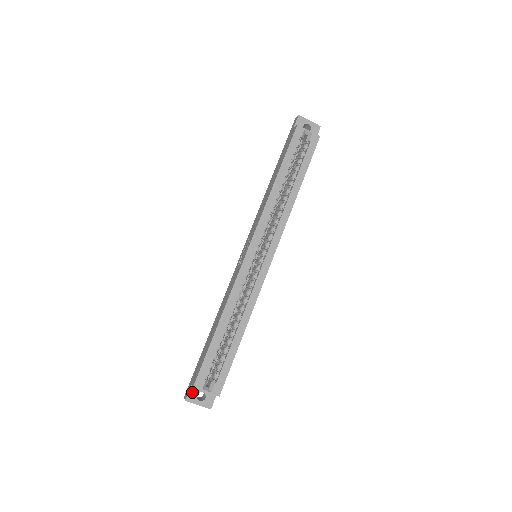
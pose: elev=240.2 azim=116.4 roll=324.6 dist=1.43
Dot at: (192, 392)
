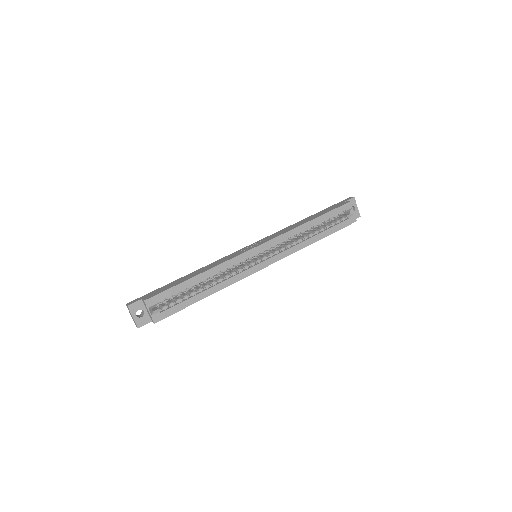
Dot at: (137, 304)
